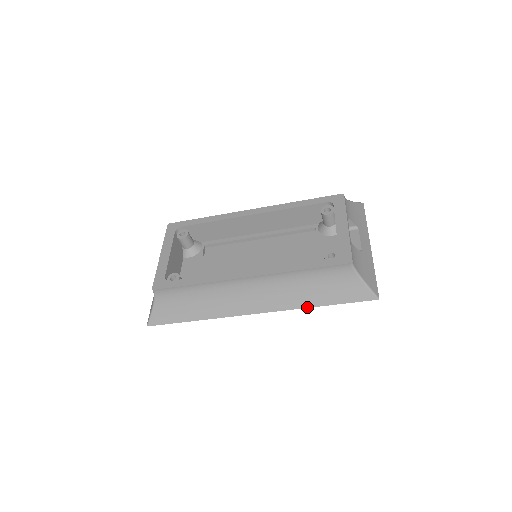
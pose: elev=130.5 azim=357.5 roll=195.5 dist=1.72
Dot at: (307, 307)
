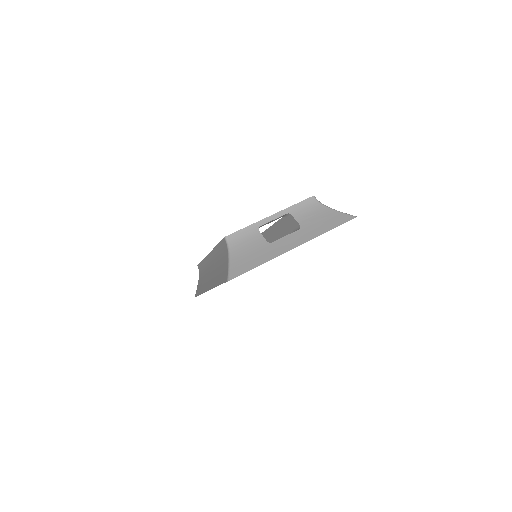
Dot at: occluded
